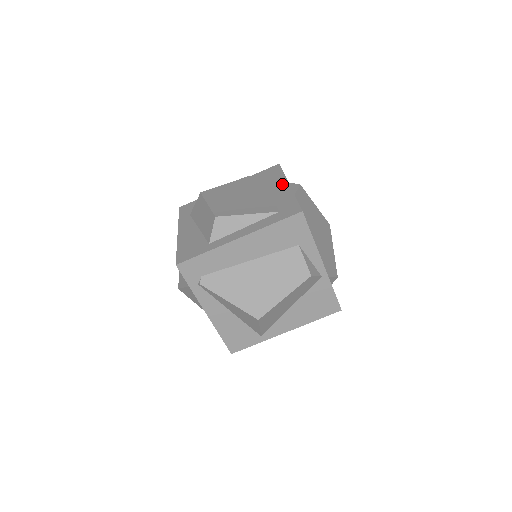
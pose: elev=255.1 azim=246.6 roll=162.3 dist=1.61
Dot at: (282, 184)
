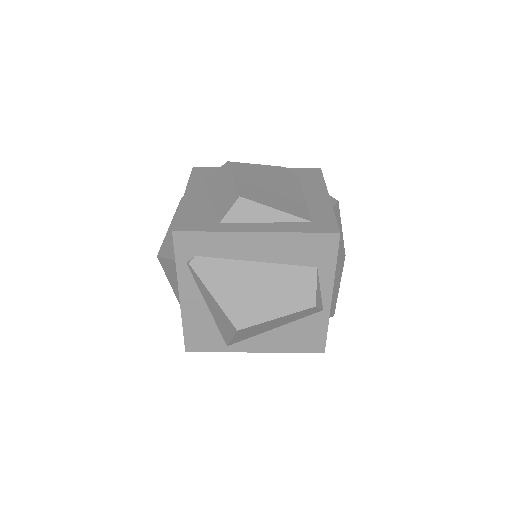
Dot at: (321, 192)
